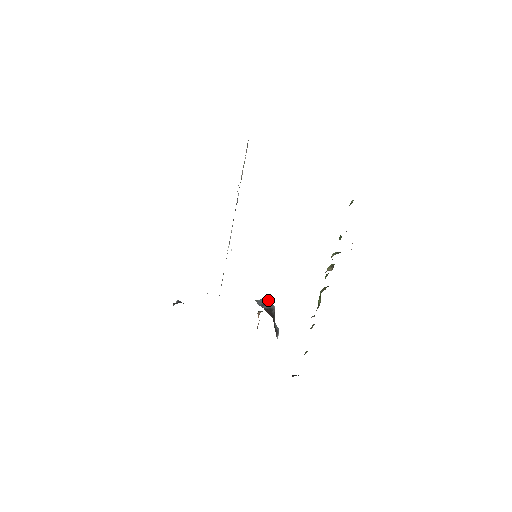
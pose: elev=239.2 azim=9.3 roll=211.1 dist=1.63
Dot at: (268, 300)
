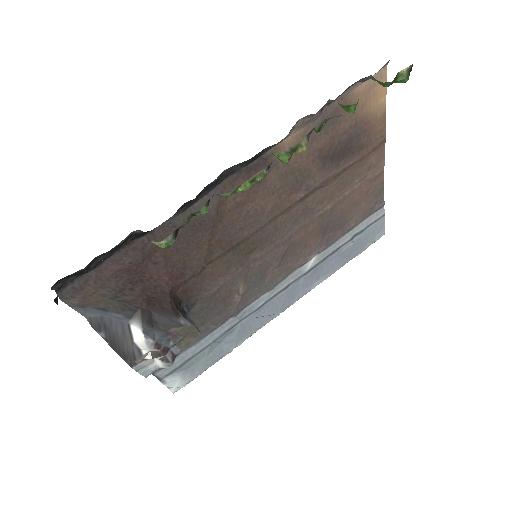
Dot at: occluded
